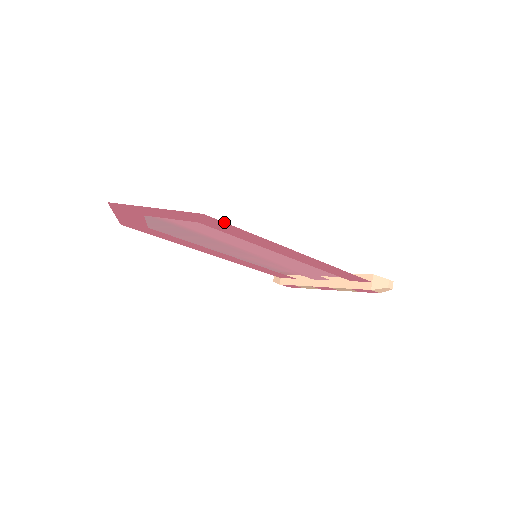
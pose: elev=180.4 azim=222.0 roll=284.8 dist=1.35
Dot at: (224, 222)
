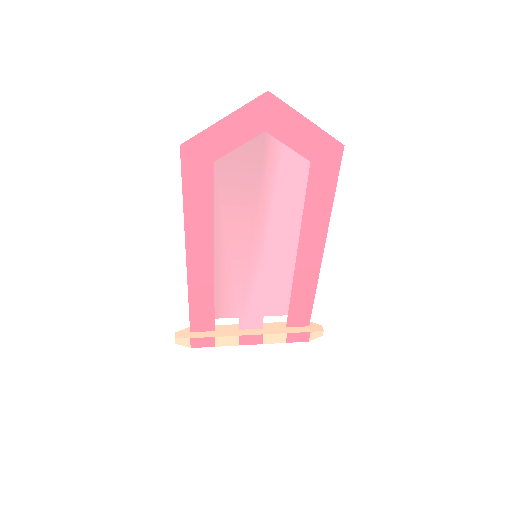
Dot at: occluded
